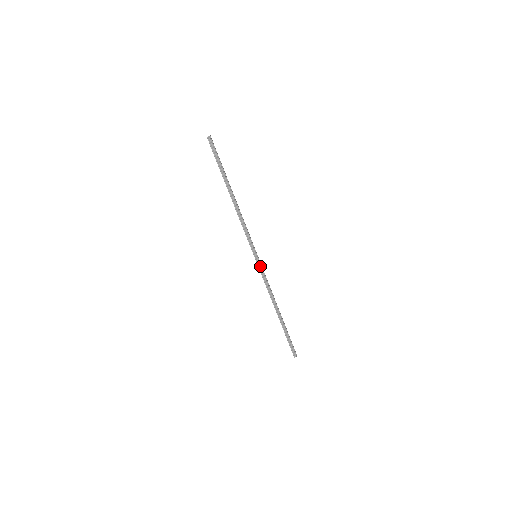
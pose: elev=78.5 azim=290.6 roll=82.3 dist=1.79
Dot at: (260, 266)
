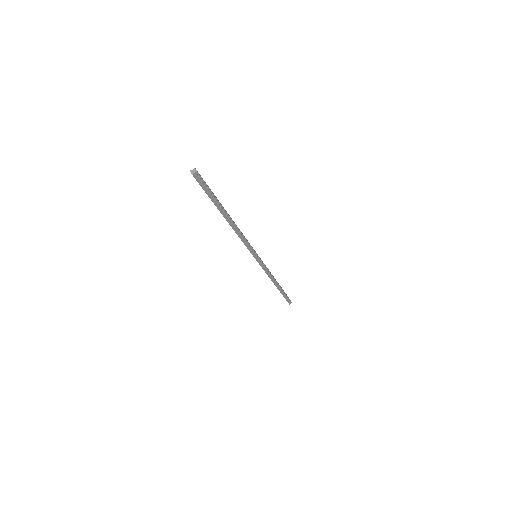
Dot at: (261, 262)
